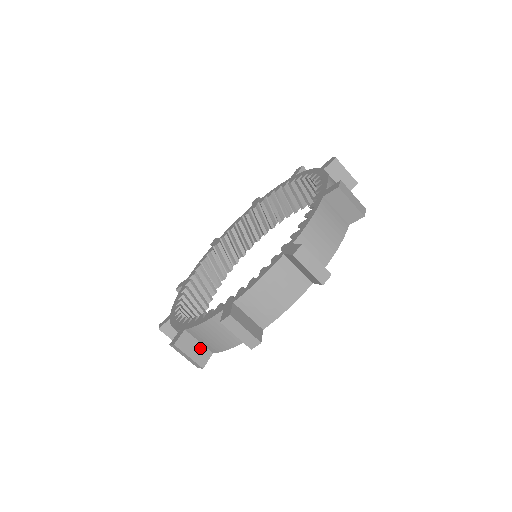
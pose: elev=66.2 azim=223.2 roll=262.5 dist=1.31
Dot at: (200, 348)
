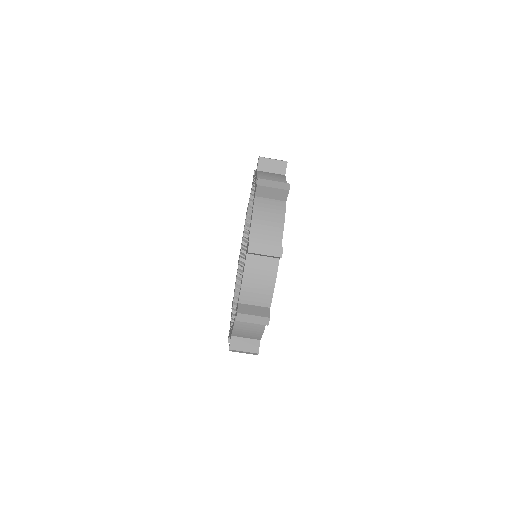
Dot at: (249, 342)
